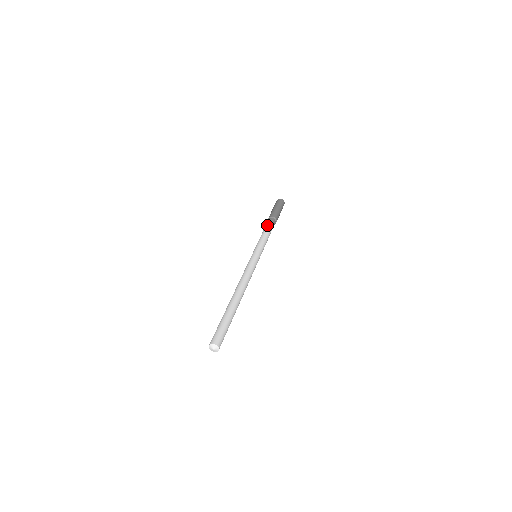
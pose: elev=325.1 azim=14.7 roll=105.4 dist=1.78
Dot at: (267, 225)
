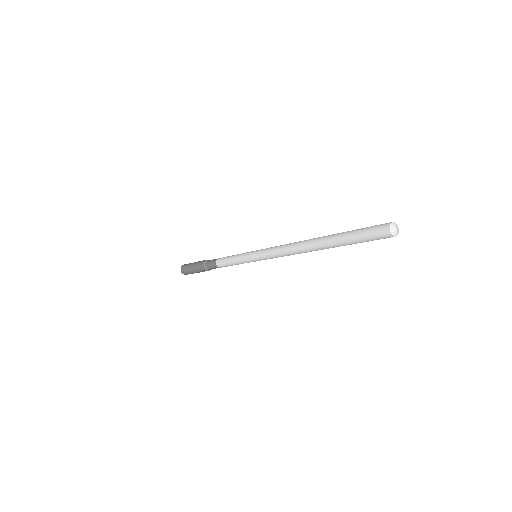
Dot at: occluded
